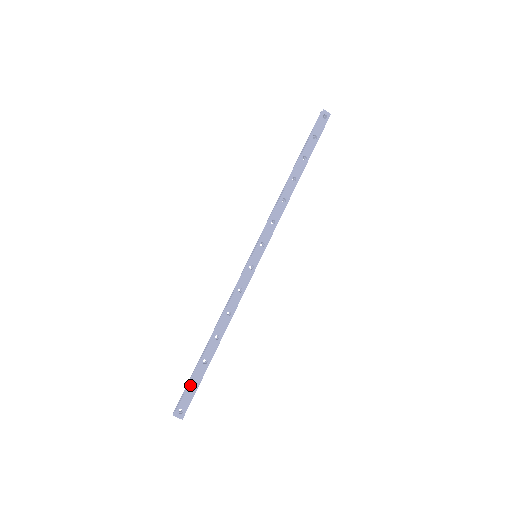
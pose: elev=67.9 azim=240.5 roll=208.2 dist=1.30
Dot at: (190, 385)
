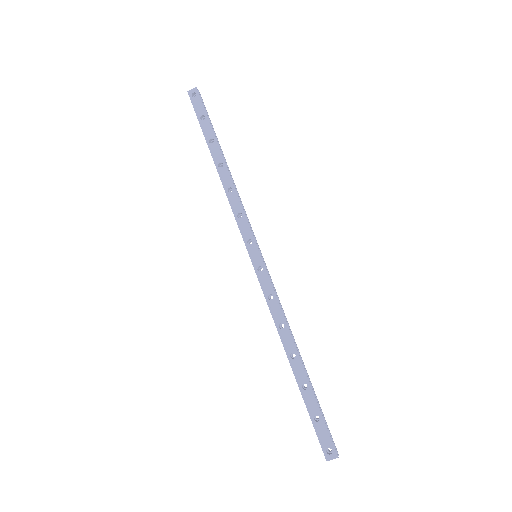
Dot at: (313, 420)
